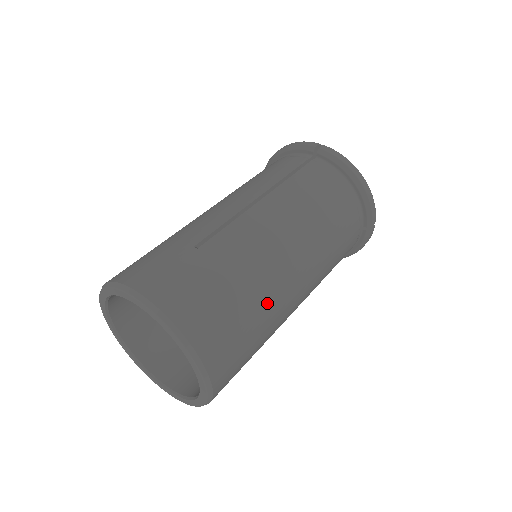
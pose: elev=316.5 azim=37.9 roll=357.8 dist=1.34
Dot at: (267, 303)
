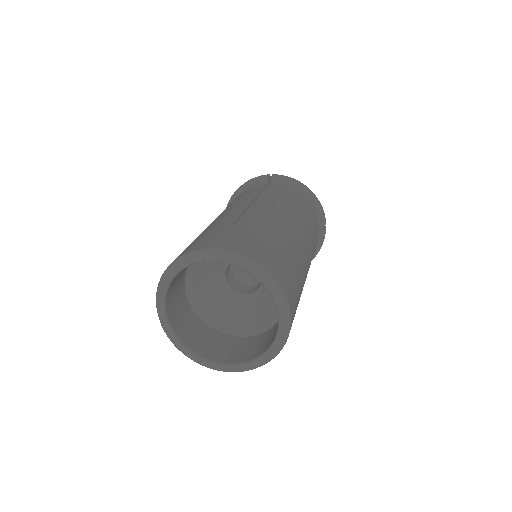
Dot at: (297, 258)
